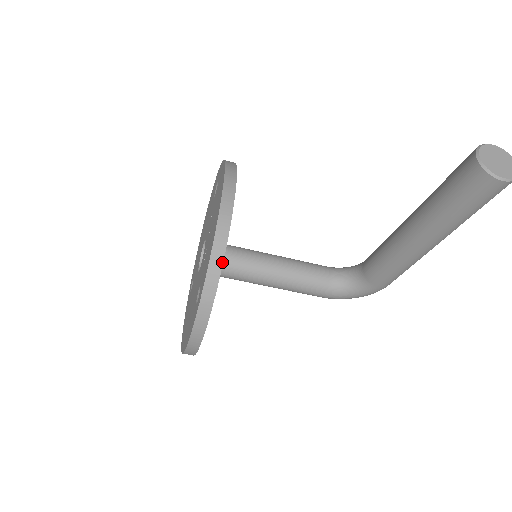
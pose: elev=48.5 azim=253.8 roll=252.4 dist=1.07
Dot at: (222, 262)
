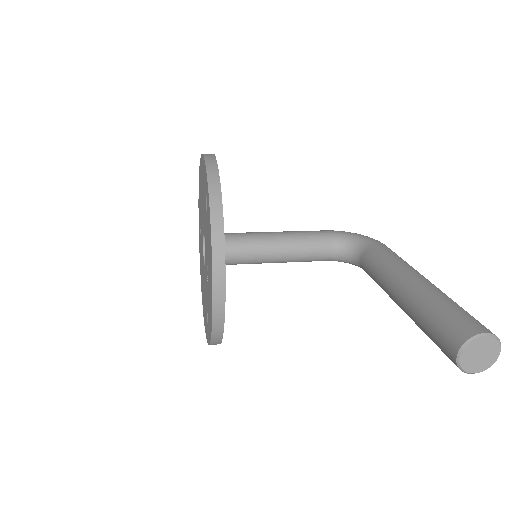
Dot at: (222, 334)
